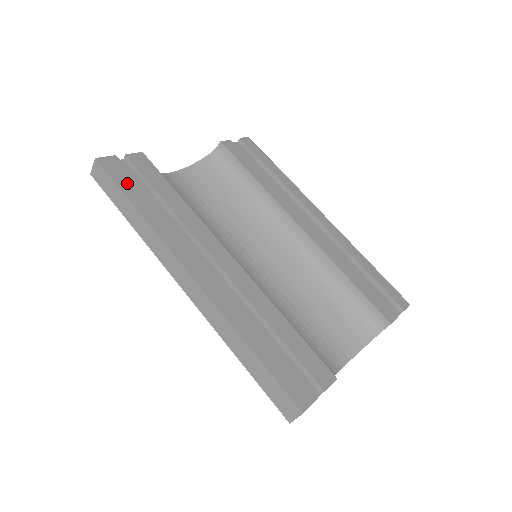
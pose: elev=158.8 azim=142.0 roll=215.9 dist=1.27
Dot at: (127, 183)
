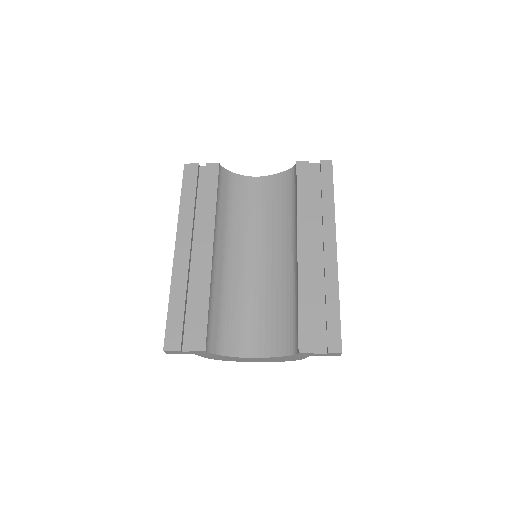
Dot at: (189, 183)
